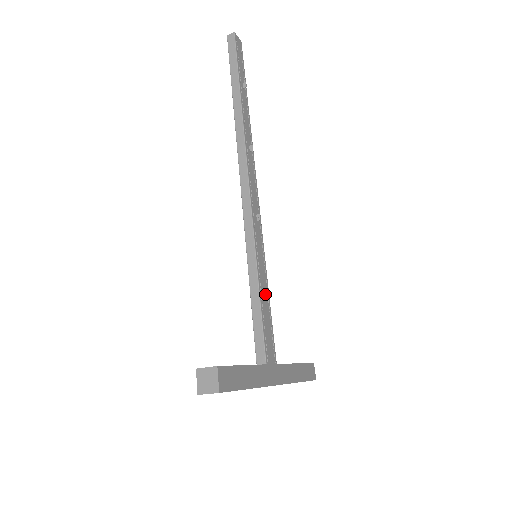
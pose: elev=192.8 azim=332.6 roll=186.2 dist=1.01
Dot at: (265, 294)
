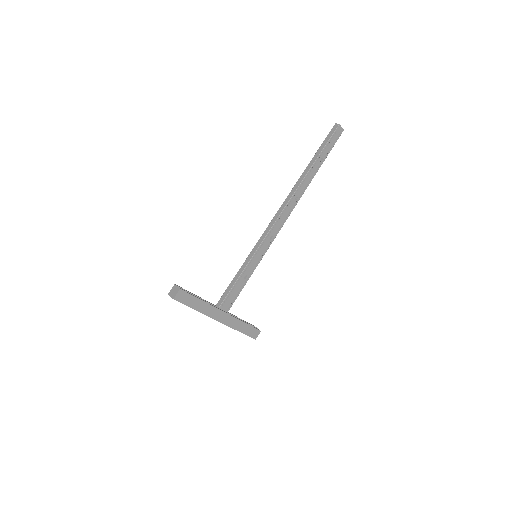
Dot at: (245, 277)
